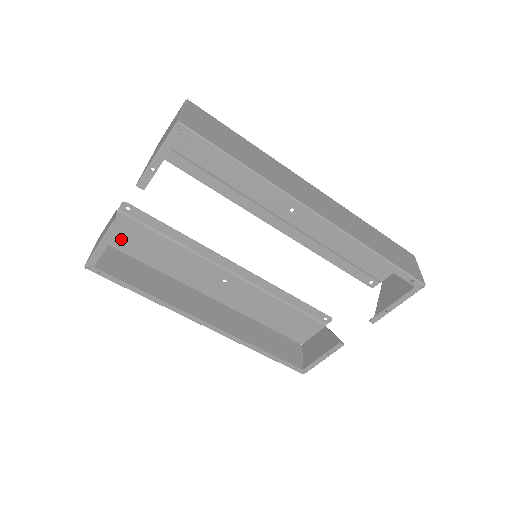
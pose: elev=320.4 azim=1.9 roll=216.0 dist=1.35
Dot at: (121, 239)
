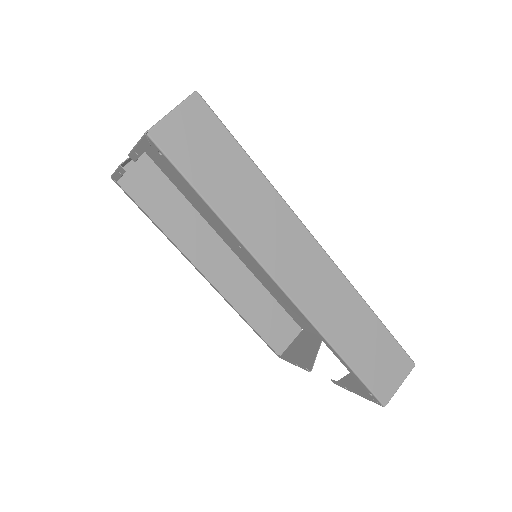
Dot at: (159, 161)
